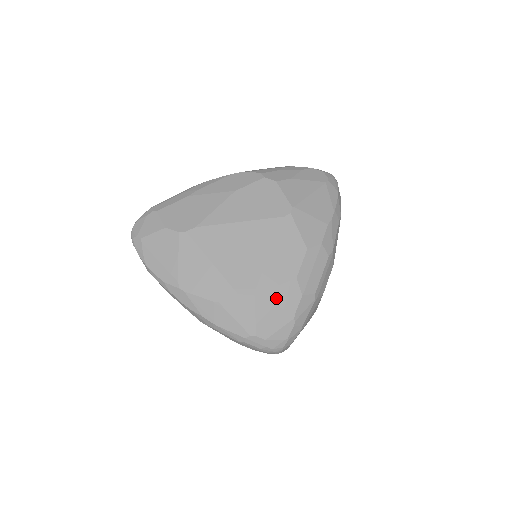
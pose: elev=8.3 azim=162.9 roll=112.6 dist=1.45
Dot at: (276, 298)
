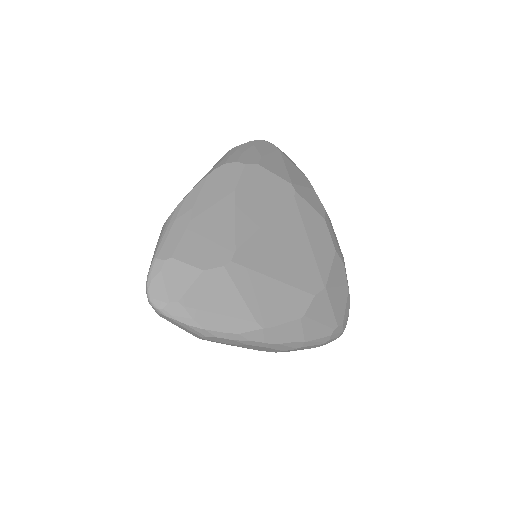
Dot at: (335, 279)
